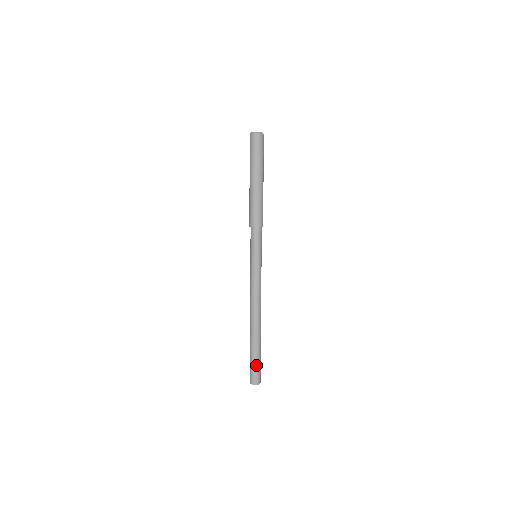
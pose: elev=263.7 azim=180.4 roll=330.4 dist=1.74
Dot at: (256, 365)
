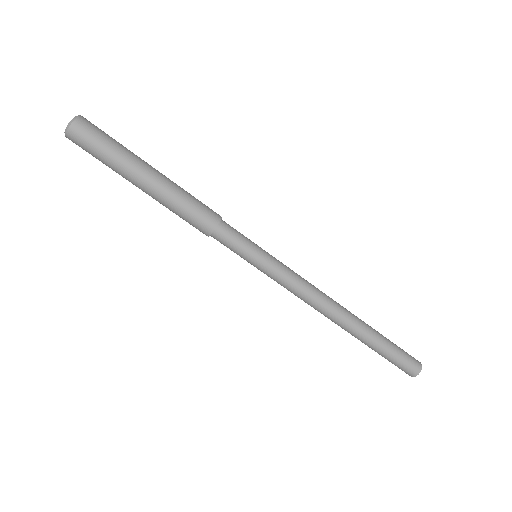
Dot at: (392, 360)
